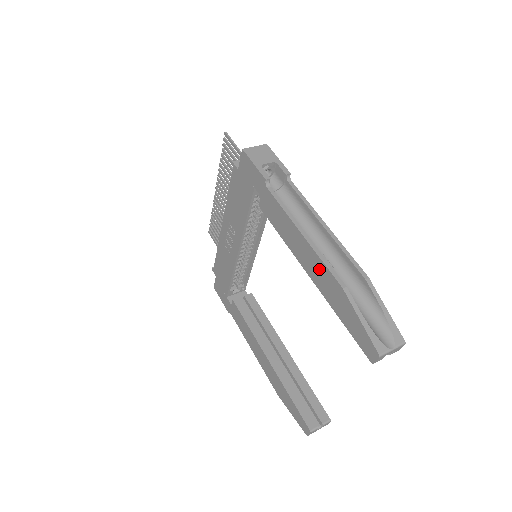
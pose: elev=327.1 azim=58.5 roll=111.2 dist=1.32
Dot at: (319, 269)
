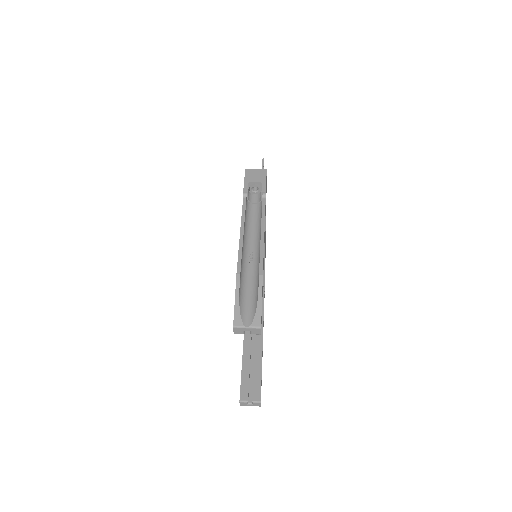
Dot at: occluded
